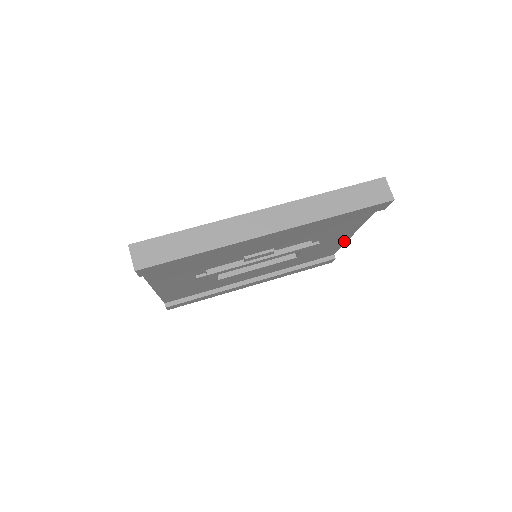
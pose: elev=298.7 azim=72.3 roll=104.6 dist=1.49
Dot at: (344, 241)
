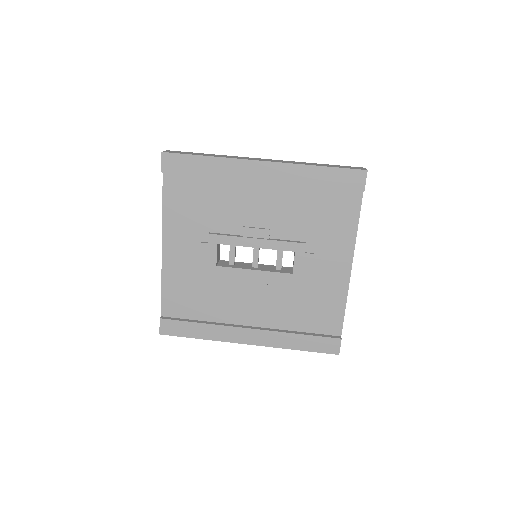
Dot at: (345, 288)
